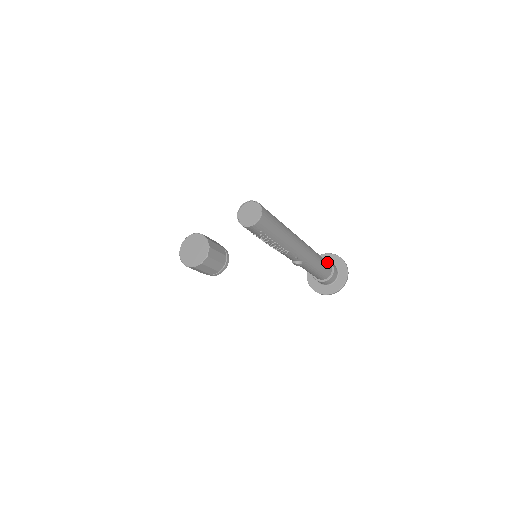
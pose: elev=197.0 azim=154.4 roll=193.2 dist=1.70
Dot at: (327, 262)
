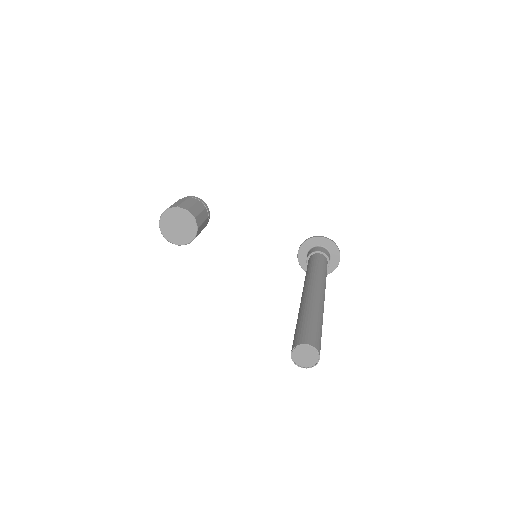
Dot at: (326, 262)
